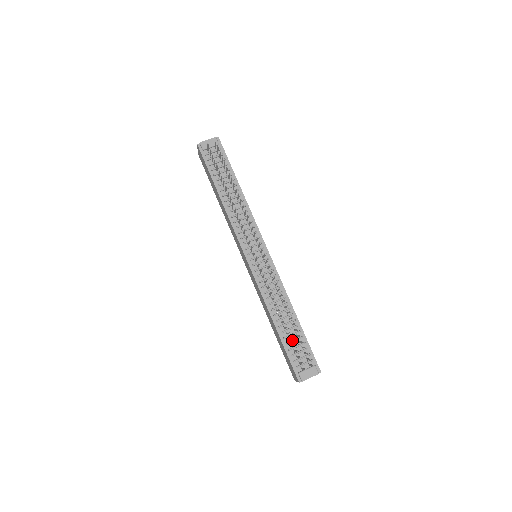
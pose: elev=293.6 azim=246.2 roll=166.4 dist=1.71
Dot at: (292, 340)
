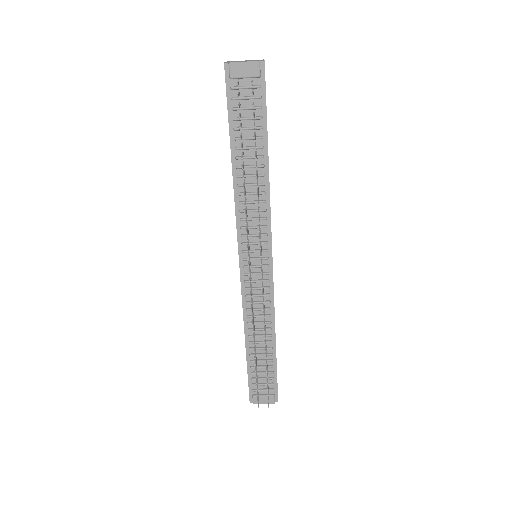
Dot at: (259, 366)
